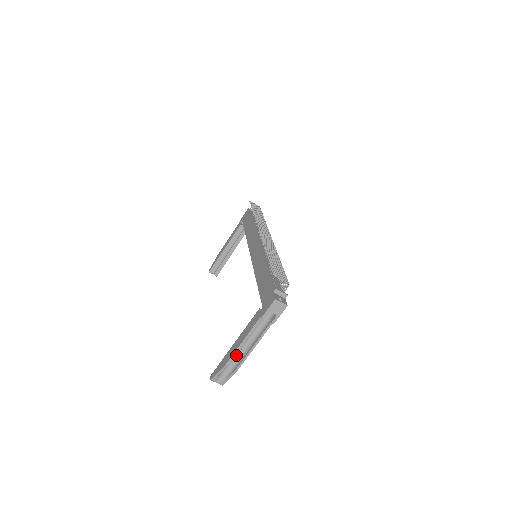
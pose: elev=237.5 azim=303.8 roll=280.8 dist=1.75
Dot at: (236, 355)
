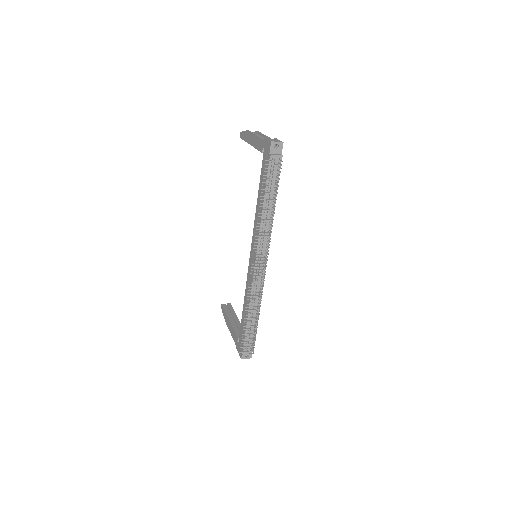
Dot at: occluded
